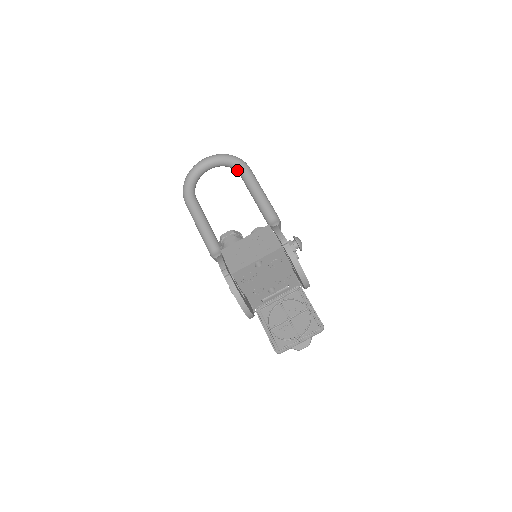
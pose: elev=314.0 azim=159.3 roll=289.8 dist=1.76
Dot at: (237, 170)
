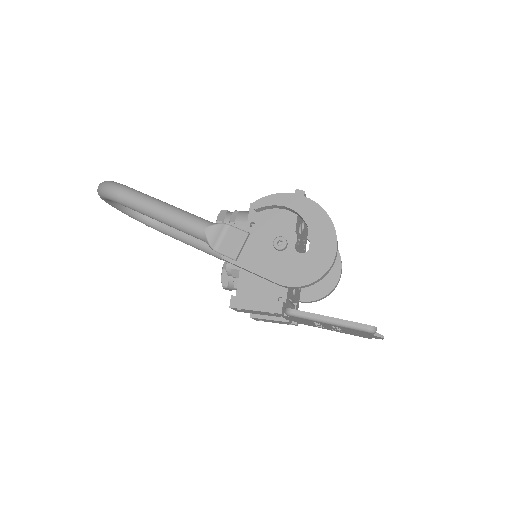
Dot at: occluded
